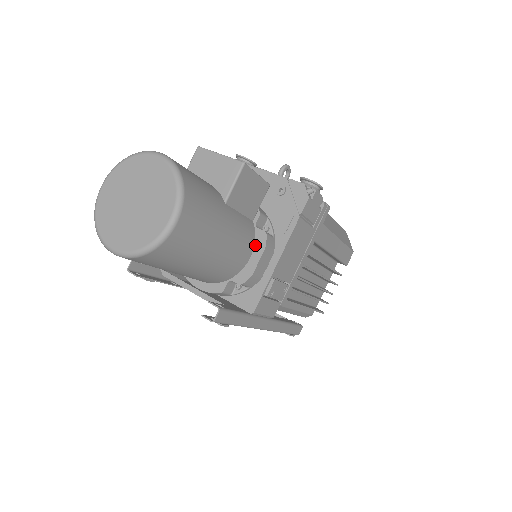
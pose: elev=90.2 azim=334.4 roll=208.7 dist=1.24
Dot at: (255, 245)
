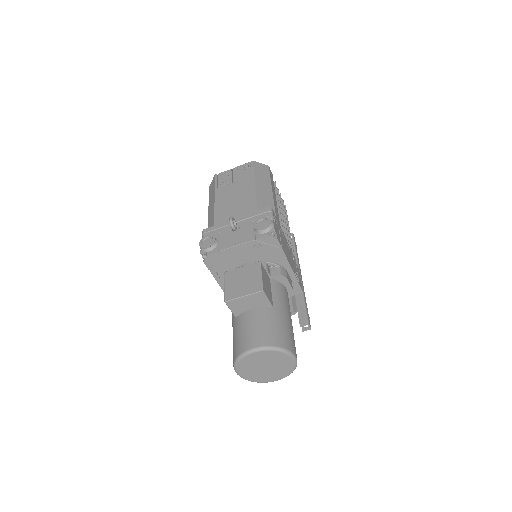
Dot at: (281, 282)
